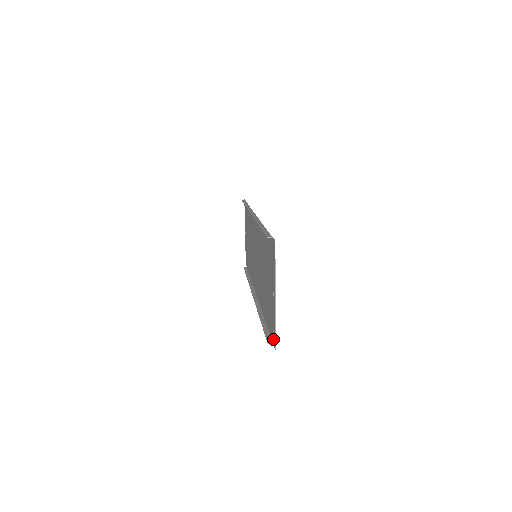
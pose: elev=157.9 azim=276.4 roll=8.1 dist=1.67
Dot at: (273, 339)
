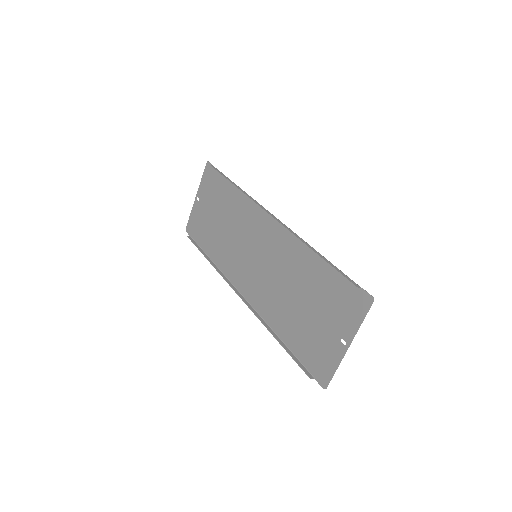
Dot at: (320, 377)
